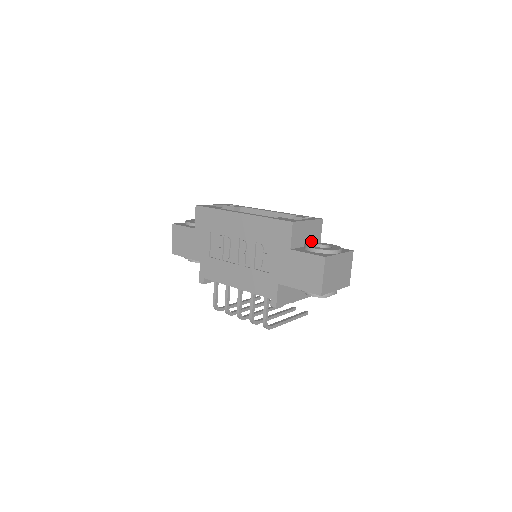
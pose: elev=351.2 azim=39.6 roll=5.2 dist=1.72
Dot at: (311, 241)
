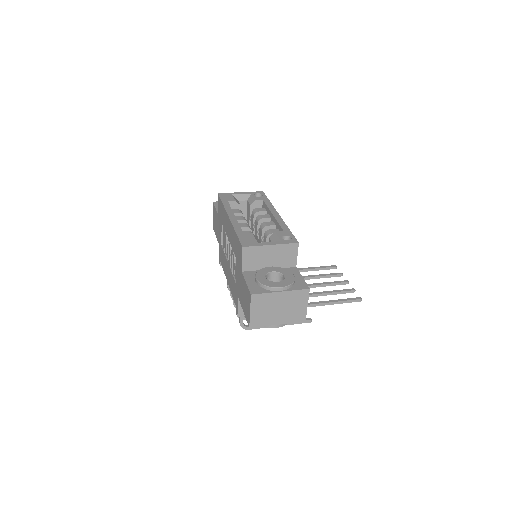
Dot at: (278, 264)
